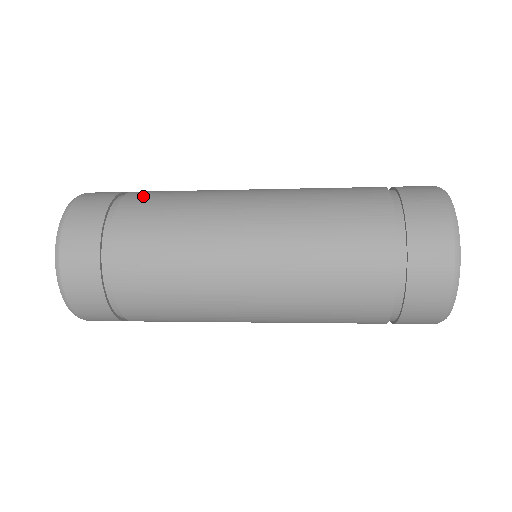
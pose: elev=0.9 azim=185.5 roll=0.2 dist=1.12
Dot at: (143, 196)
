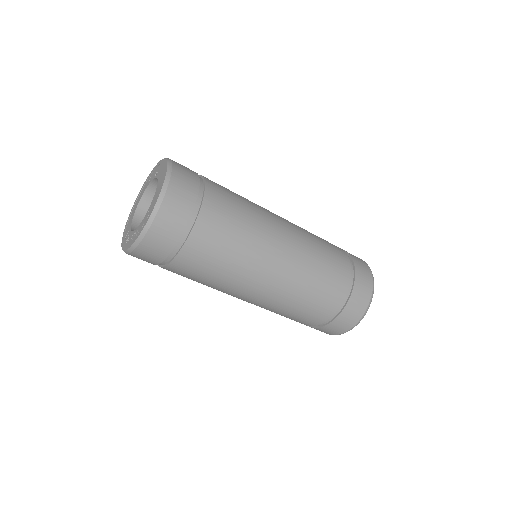
Dot at: occluded
